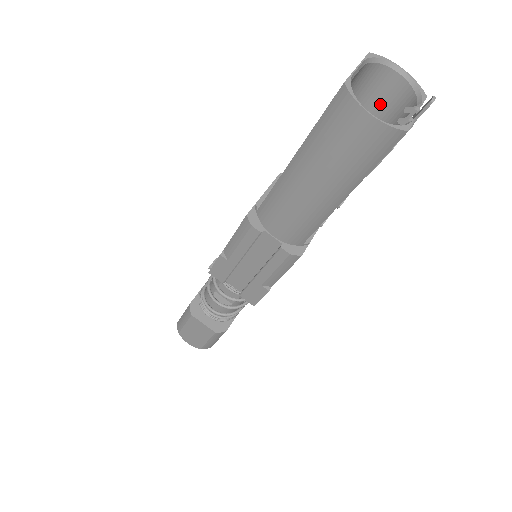
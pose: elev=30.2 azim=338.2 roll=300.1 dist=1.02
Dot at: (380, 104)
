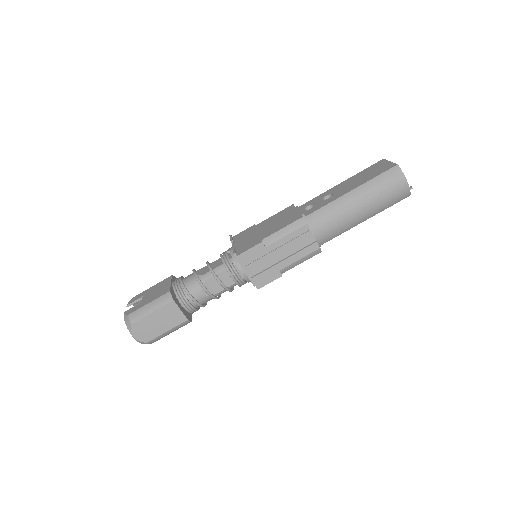
Dot at: occluded
